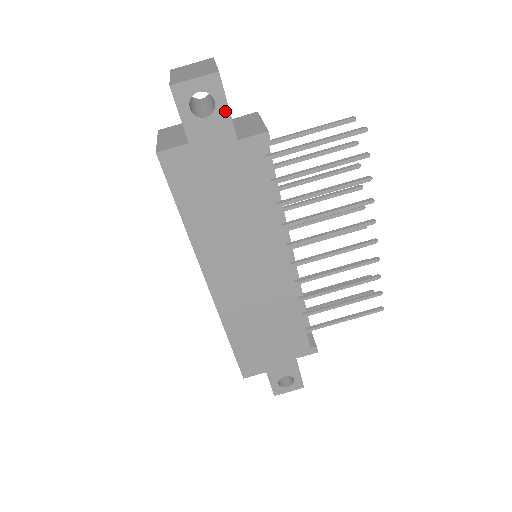
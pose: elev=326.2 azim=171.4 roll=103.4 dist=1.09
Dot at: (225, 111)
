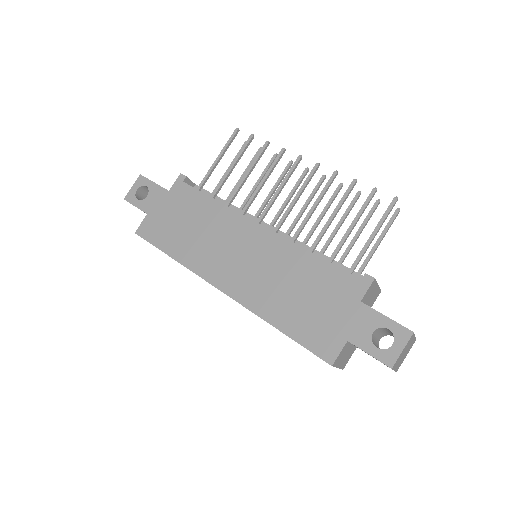
Dot at: (154, 185)
